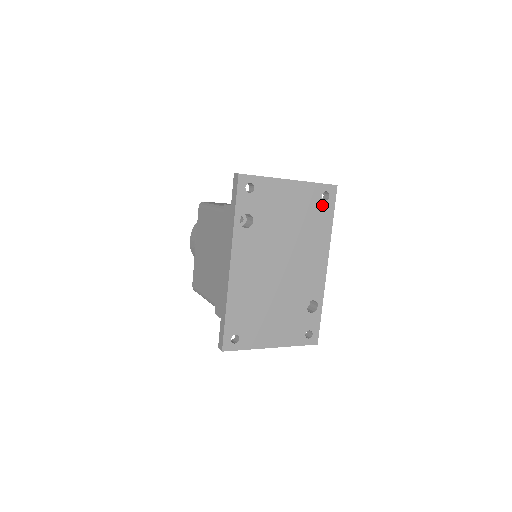
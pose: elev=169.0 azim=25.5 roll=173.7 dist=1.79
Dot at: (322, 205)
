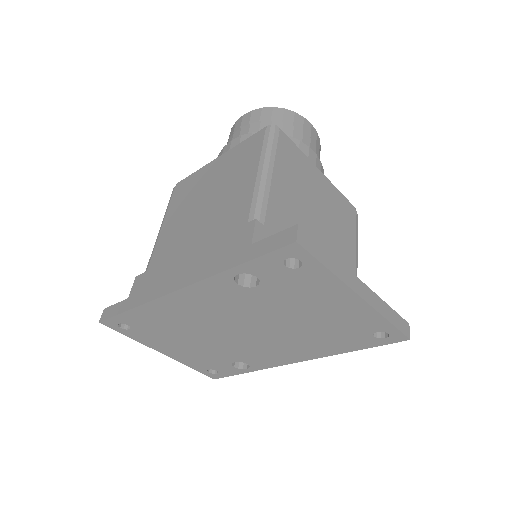
Dot at: (364, 336)
